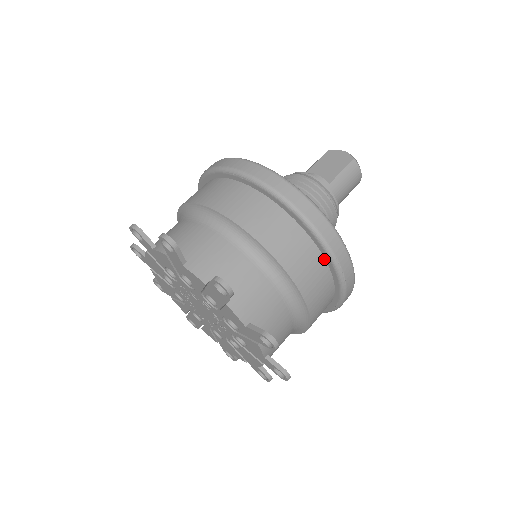
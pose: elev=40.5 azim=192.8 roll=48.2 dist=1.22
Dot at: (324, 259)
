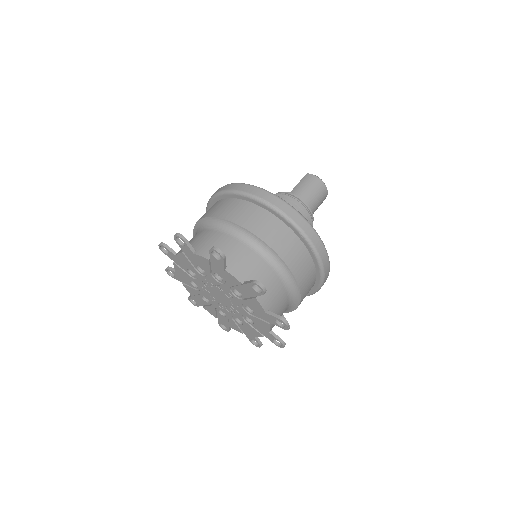
Dot at: (258, 206)
